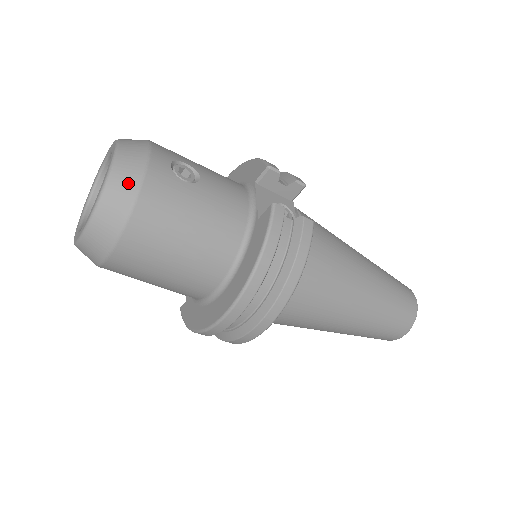
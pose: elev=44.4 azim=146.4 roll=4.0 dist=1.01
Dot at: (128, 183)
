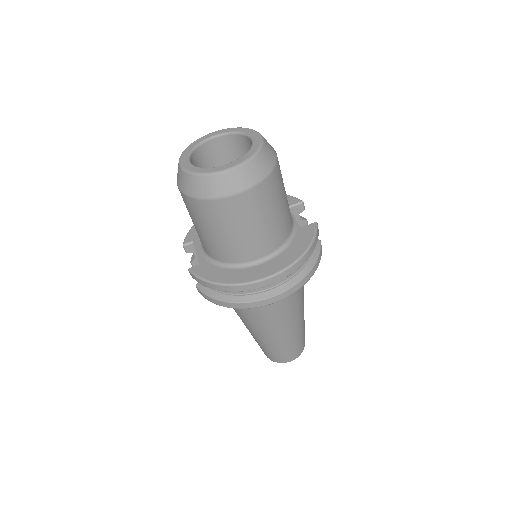
Dot at: (270, 158)
